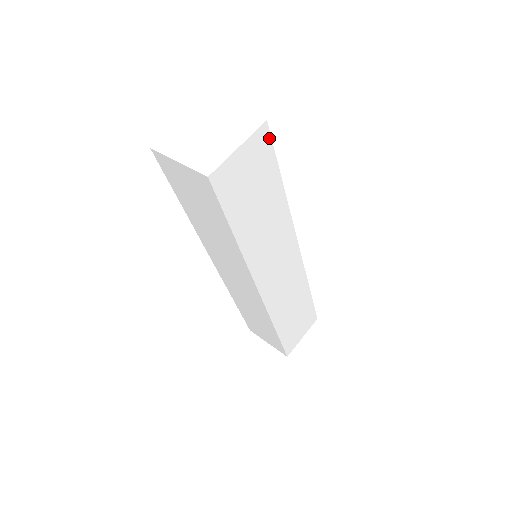
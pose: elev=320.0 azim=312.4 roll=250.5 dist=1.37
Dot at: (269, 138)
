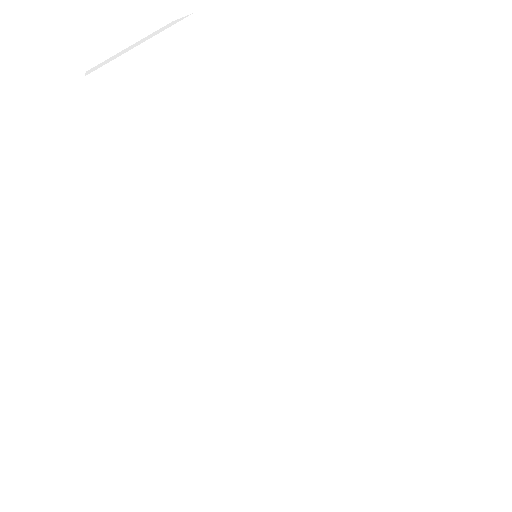
Dot at: (205, 45)
